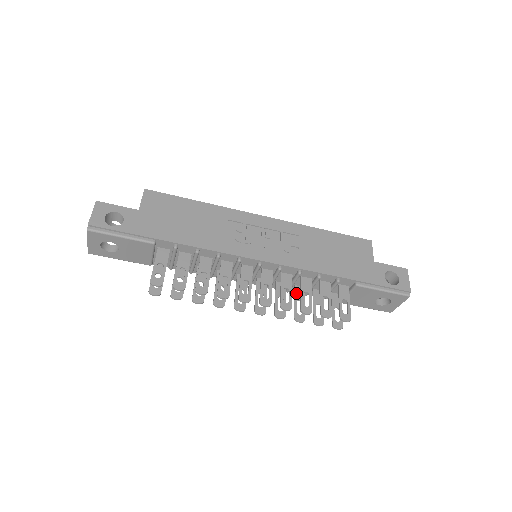
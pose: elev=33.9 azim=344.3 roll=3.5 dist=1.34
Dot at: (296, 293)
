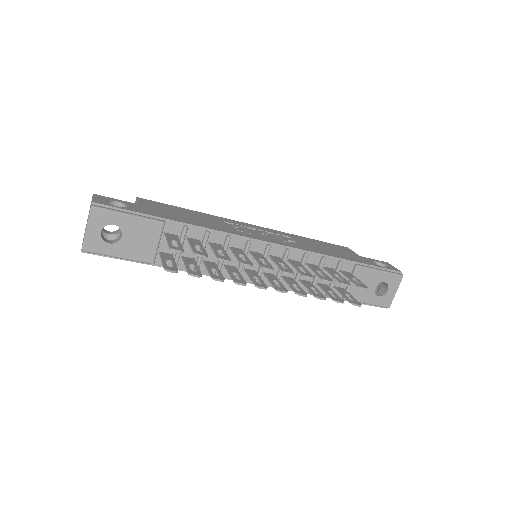
Dot at: (305, 283)
